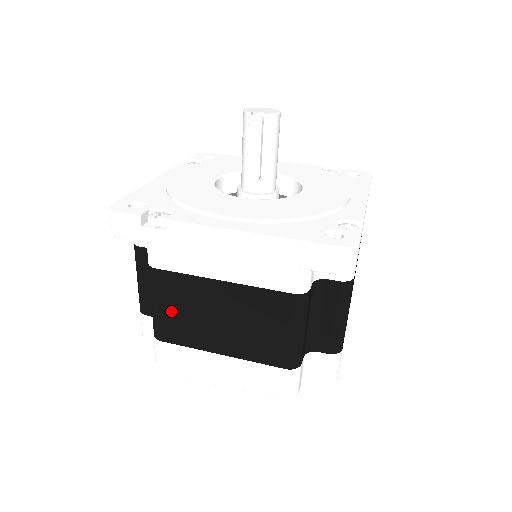
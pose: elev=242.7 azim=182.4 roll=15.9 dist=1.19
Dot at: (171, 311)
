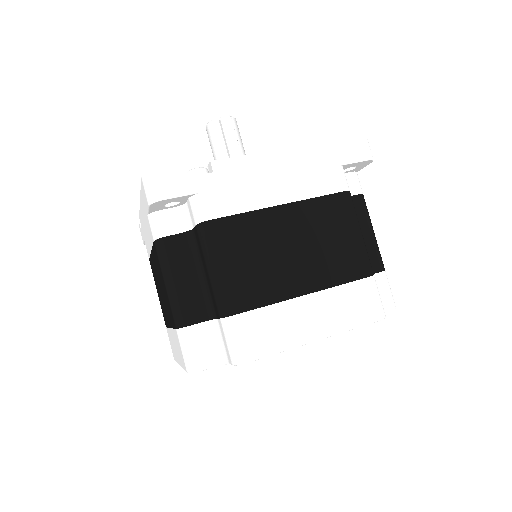
Dot at: (239, 266)
